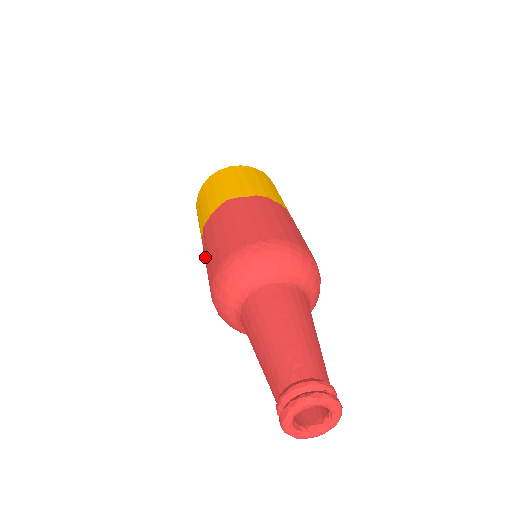
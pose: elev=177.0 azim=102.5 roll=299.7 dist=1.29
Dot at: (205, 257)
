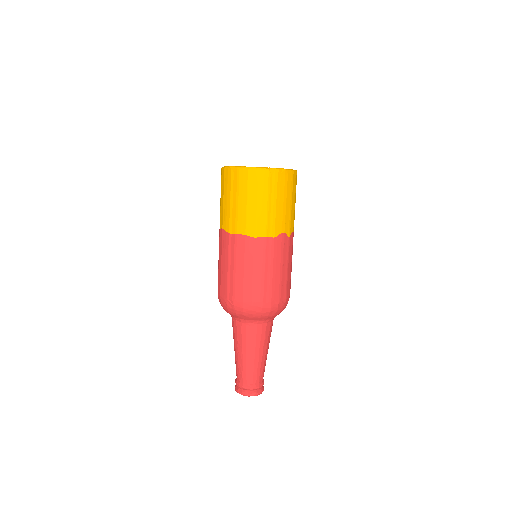
Dot at: occluded
